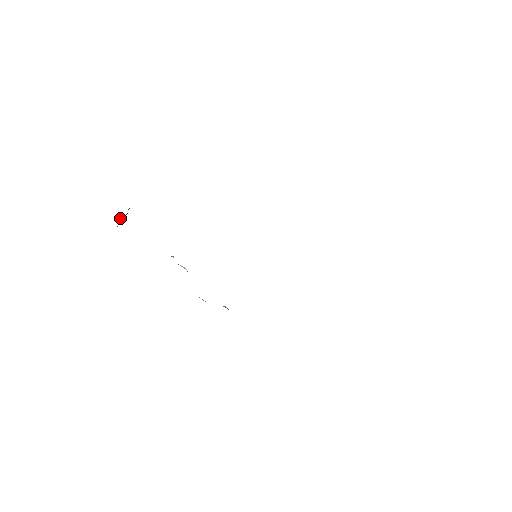
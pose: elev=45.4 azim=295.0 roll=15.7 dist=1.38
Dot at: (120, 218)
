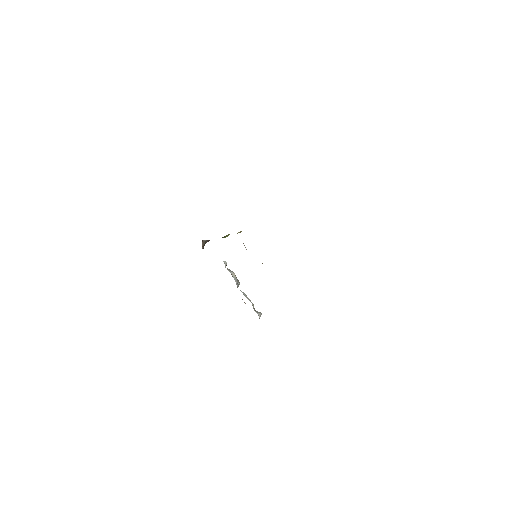
Dot at: occluded
